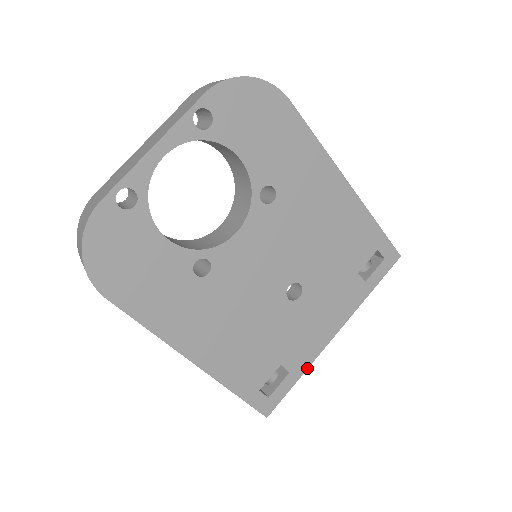
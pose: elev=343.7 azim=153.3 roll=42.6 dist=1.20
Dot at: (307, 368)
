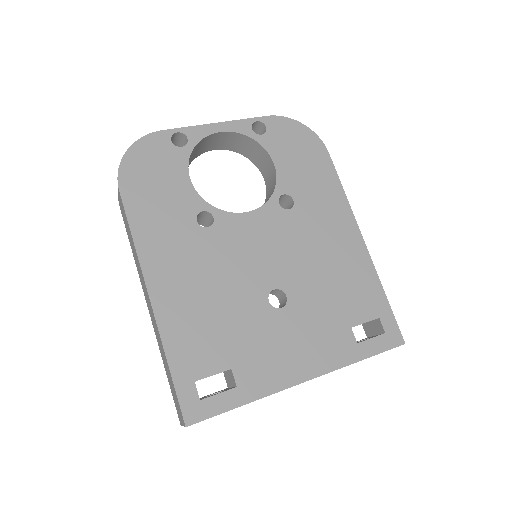
Dot at: (259, 398)
